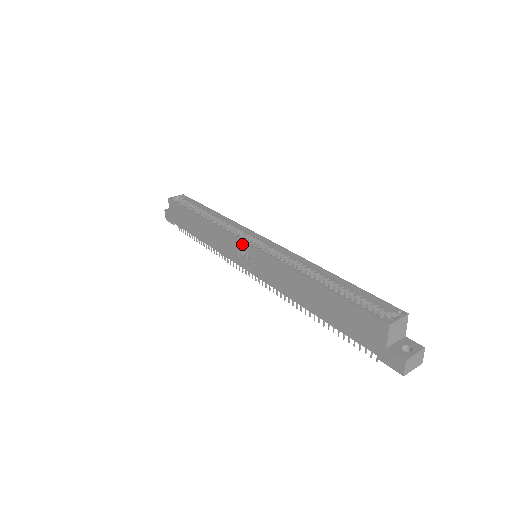
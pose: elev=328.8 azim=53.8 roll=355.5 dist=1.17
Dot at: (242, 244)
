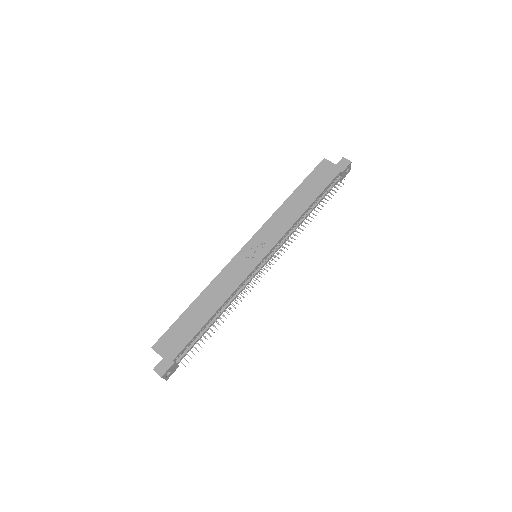
Dot at: (243, 250)
